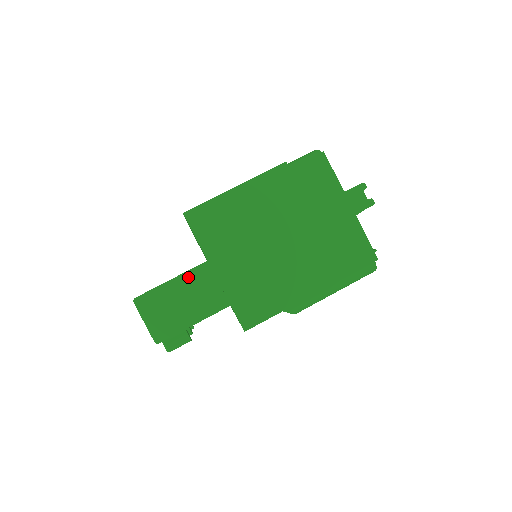
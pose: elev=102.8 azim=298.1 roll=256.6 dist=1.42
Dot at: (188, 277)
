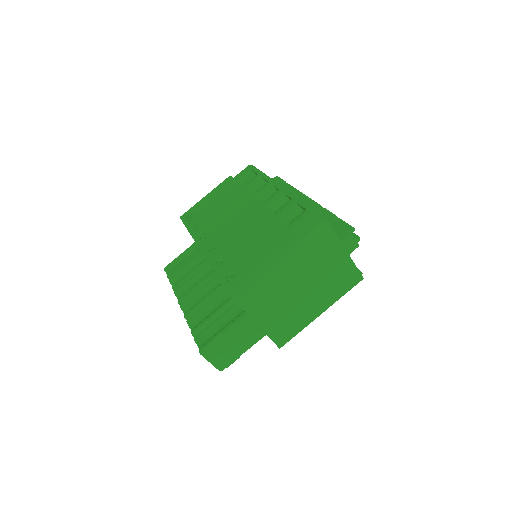
Dot at: (235, 327)
